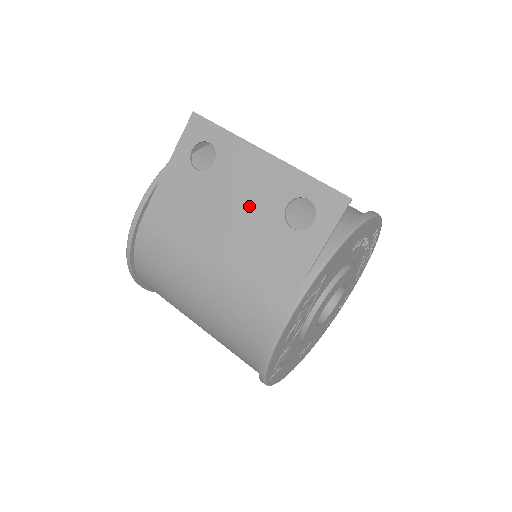
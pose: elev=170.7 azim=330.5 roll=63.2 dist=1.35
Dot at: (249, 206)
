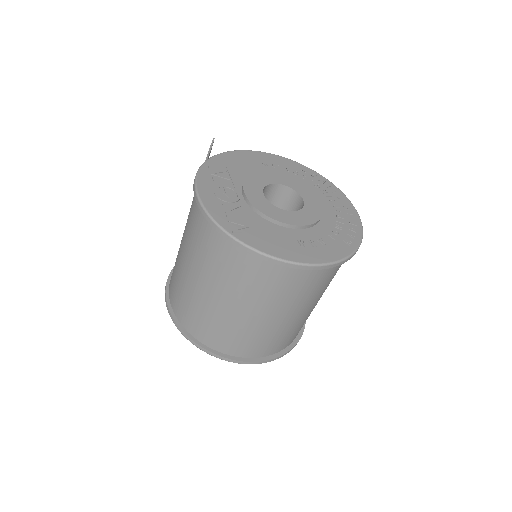
Dot at: occluded
